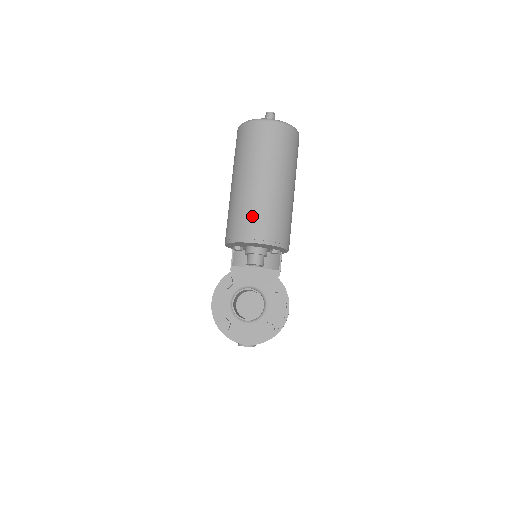
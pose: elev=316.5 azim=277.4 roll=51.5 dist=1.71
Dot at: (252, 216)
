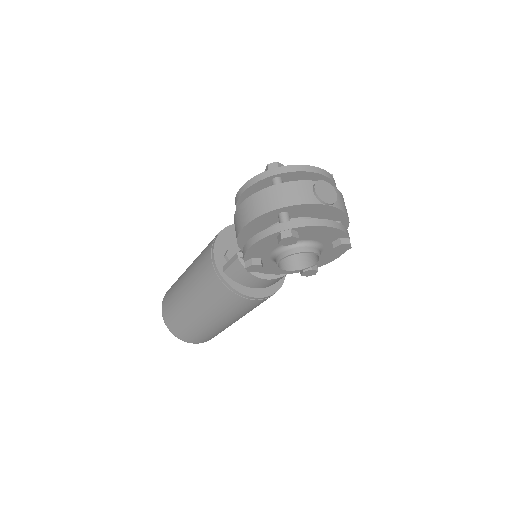
Dot at: occluded
